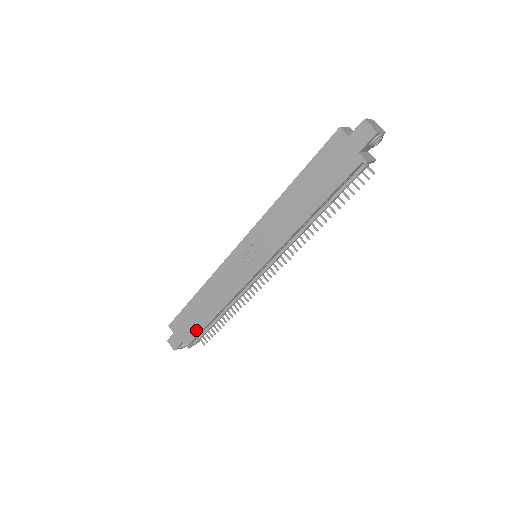
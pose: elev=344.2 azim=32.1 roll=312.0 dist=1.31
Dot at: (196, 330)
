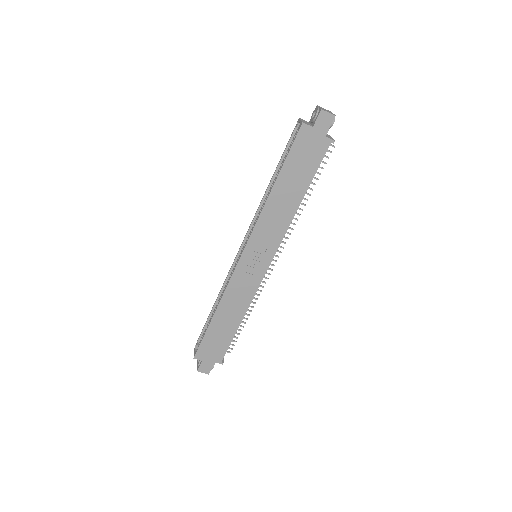
Dot at: (225, 345)
